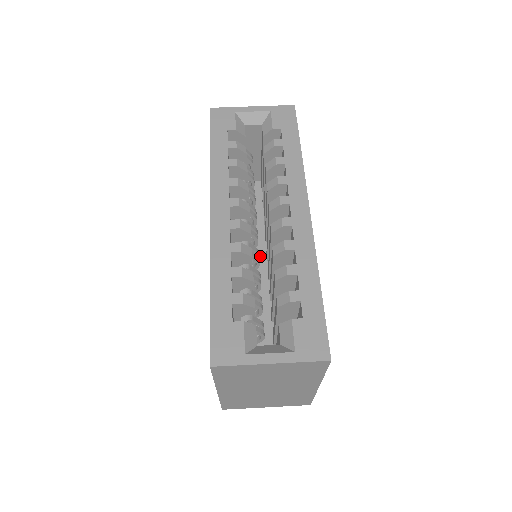
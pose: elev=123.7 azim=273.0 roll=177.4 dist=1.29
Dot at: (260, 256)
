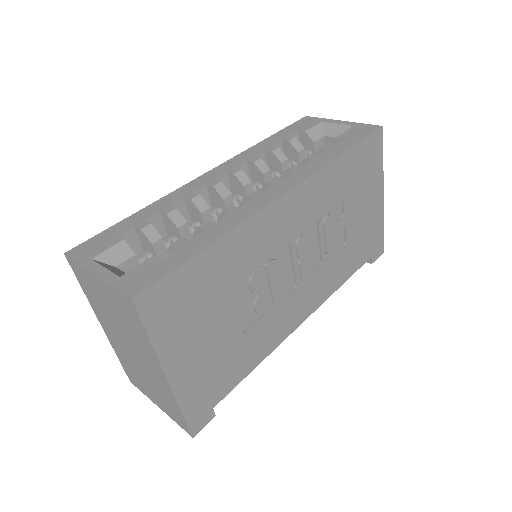
Dot at: occluded
